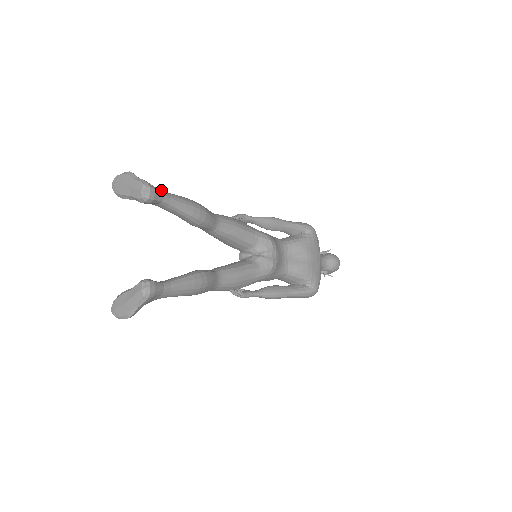
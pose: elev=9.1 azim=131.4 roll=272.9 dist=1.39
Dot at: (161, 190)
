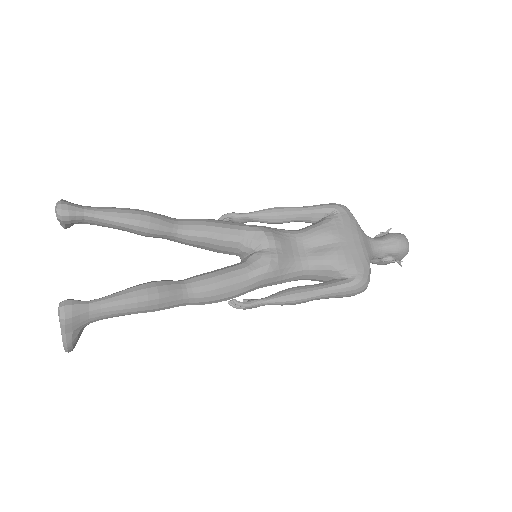
Dot at: (87, 206)
